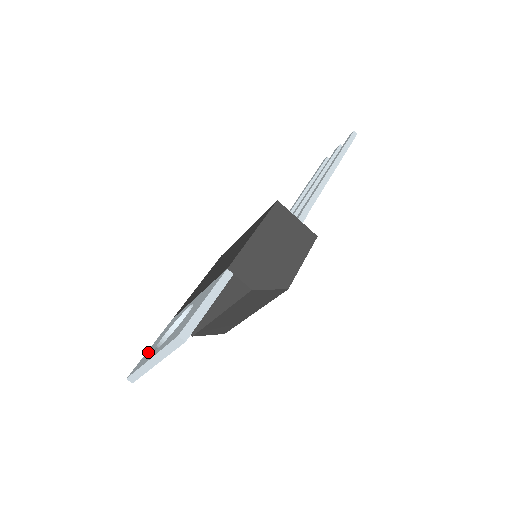
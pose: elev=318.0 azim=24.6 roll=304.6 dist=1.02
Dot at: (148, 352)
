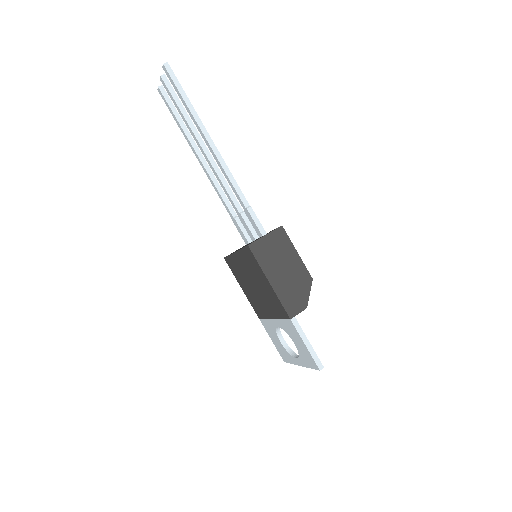
Dot at: (280, 349)
